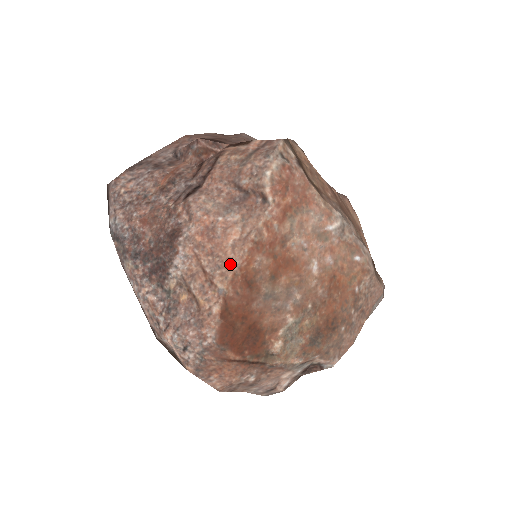
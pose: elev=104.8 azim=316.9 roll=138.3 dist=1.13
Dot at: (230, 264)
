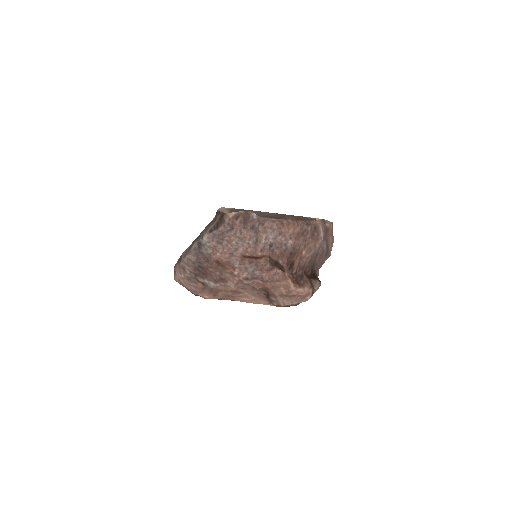
Dot at: (230, 299)
